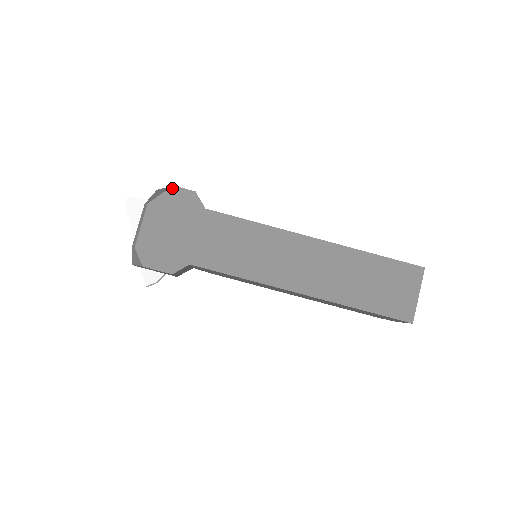
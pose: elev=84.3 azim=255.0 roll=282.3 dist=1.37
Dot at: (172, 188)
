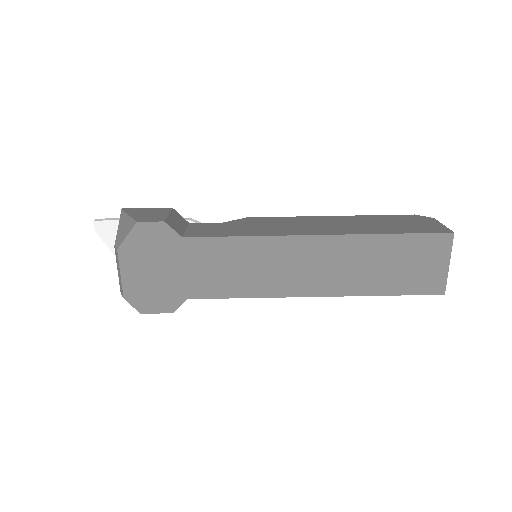
Dot at: (136, 225)
